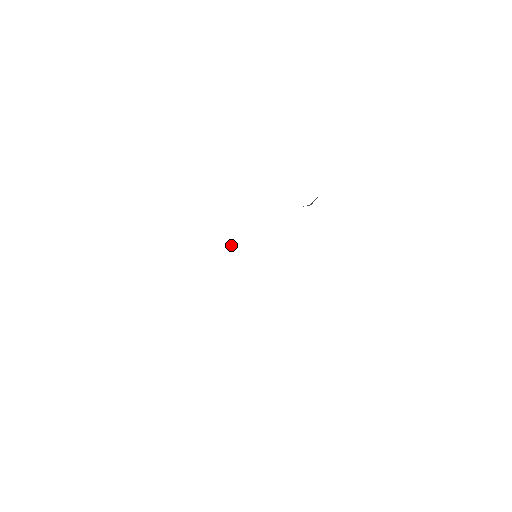
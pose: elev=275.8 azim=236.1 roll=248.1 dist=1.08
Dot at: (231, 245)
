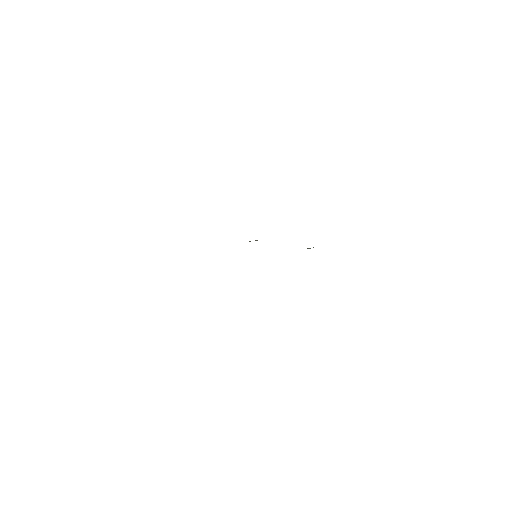
Dot at: (250, 241)
